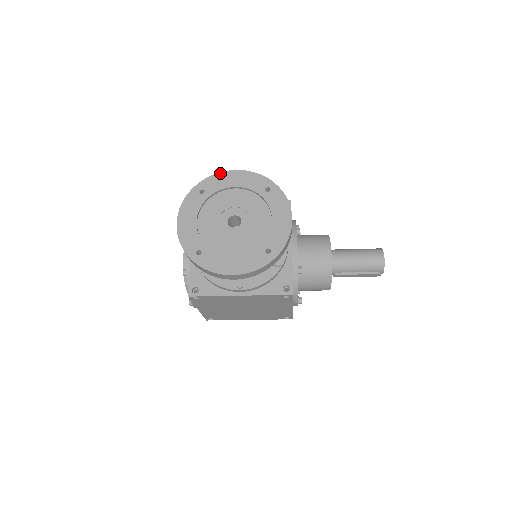
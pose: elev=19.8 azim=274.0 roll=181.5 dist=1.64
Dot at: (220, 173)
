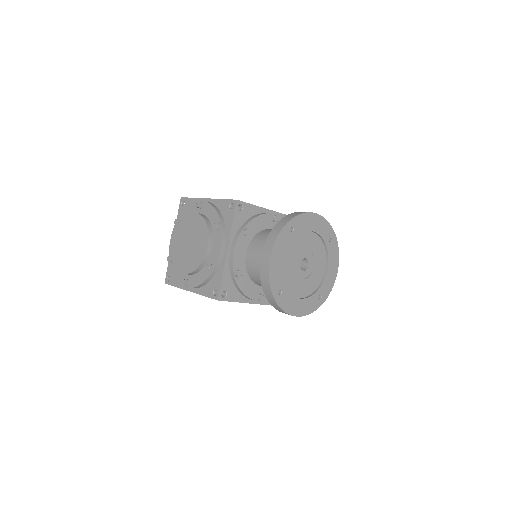
Dot at: (307, 213)
